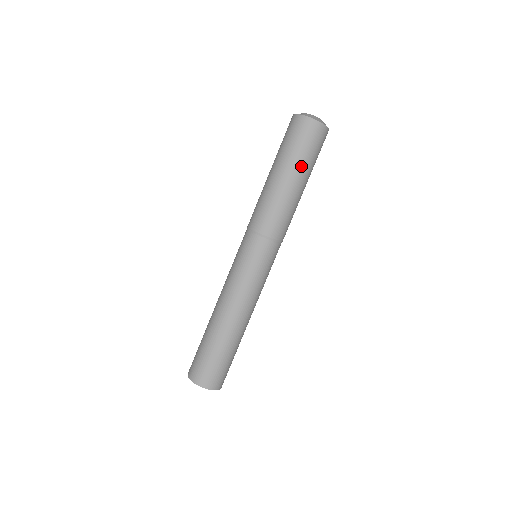
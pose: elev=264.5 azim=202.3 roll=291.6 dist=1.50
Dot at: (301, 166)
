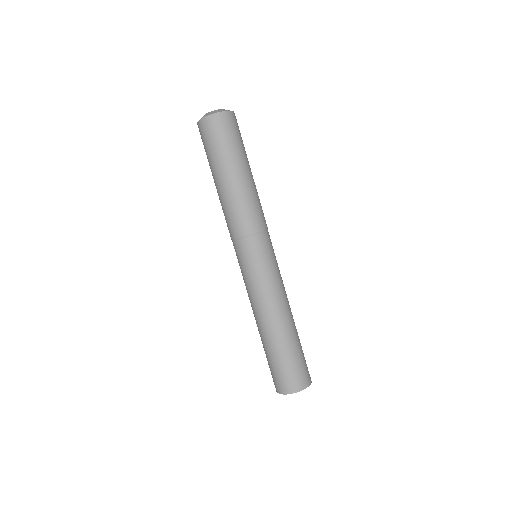
Dot at: (232, 158)
